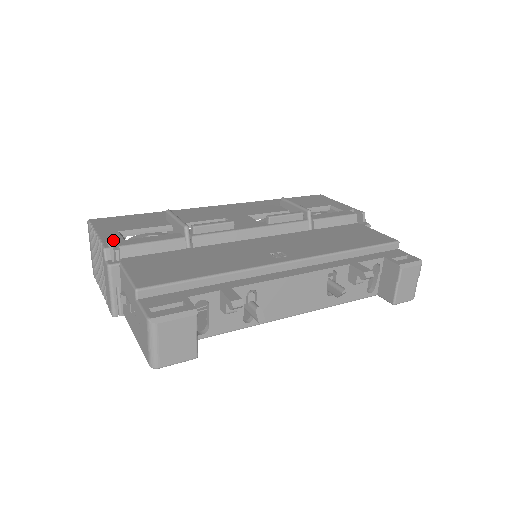
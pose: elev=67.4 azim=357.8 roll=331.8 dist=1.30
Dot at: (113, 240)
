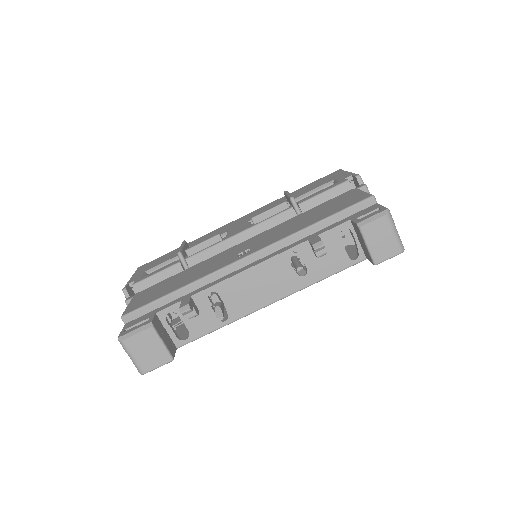
Dot at: (133, 281)
